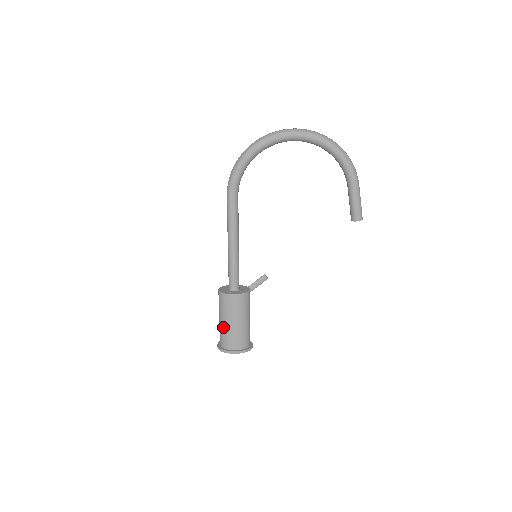
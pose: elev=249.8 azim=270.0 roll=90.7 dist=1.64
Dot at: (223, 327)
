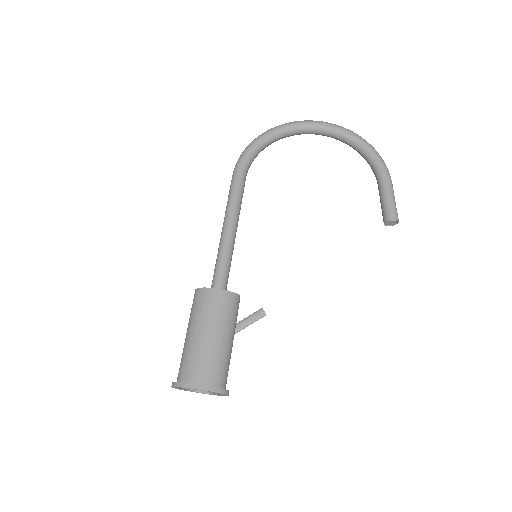
Dot at: (189, 343)
